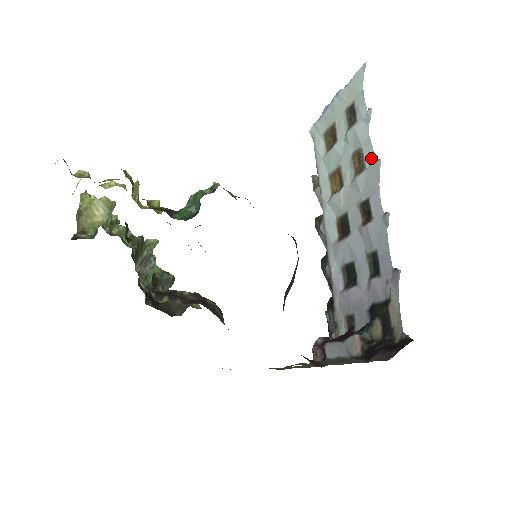
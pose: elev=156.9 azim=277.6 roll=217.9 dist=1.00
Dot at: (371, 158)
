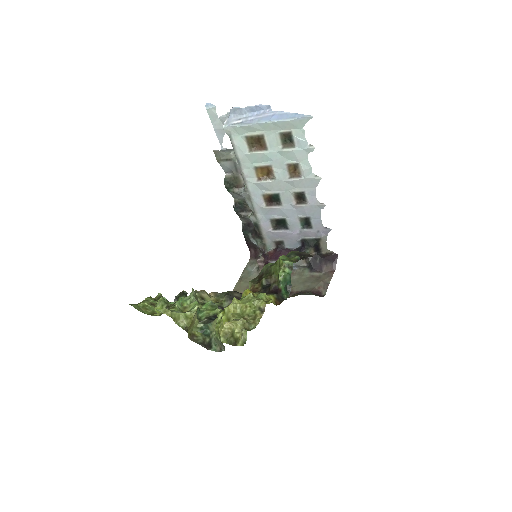
Dot at: (310, 173)
